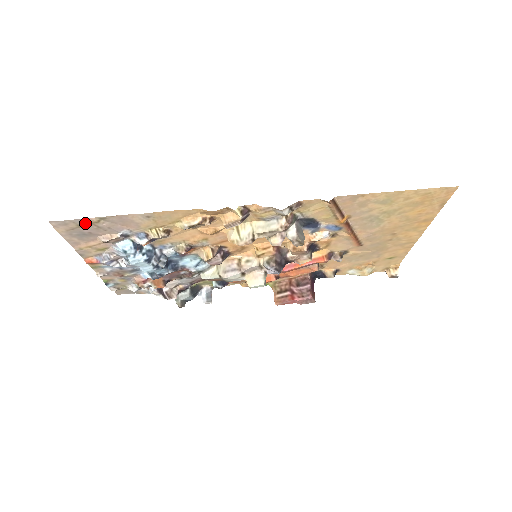
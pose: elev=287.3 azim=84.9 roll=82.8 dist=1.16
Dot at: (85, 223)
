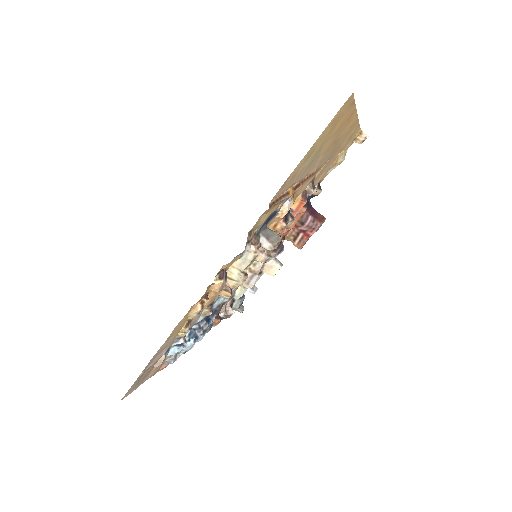
Dot at: (139, 379)
